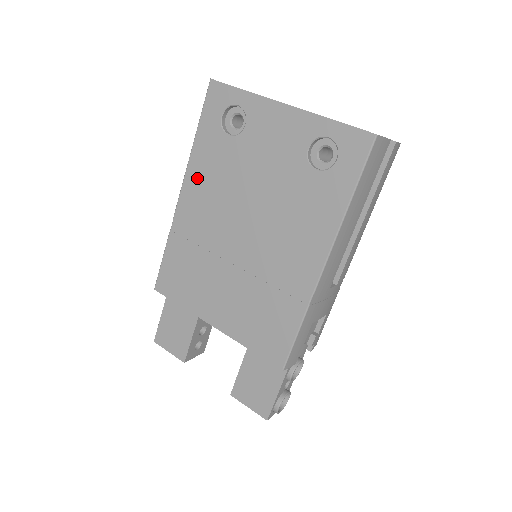
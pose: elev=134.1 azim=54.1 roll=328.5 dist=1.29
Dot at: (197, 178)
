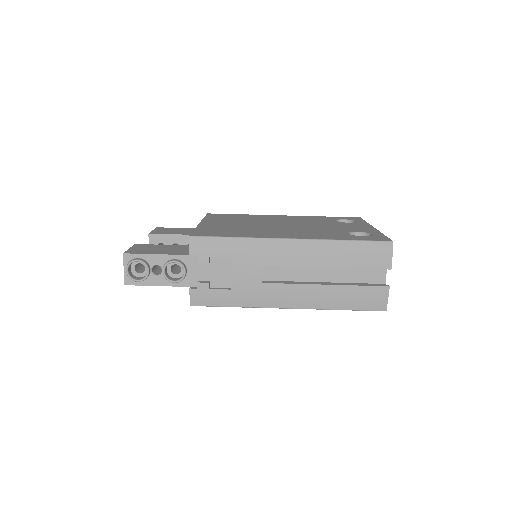
Dot at: (299, 217)
